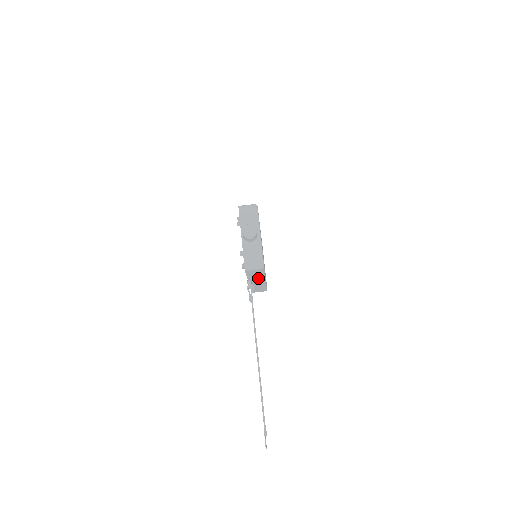
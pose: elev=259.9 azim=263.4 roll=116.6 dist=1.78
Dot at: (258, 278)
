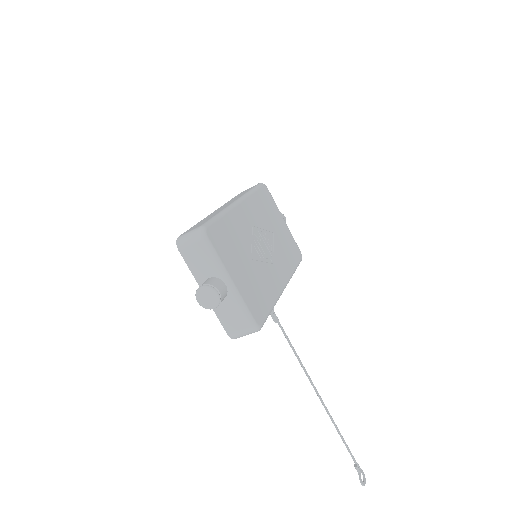
Dot at: occluded
